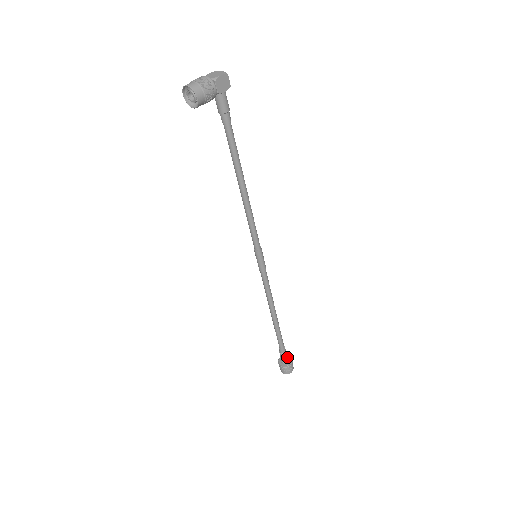
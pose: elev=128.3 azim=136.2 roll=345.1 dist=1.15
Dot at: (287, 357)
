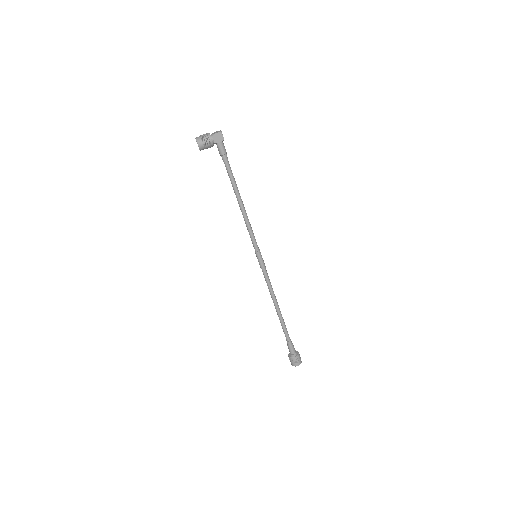
Dot at: (294, 351)
